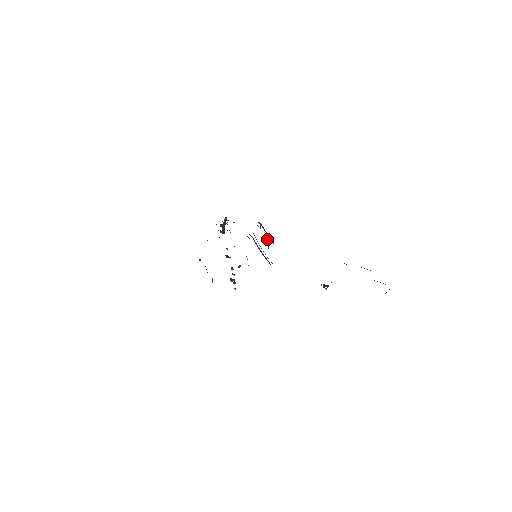
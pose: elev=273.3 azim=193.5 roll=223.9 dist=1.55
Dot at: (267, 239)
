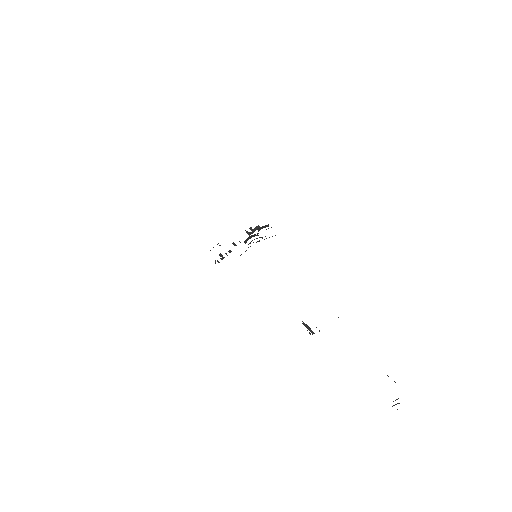
Dot at: occluded
